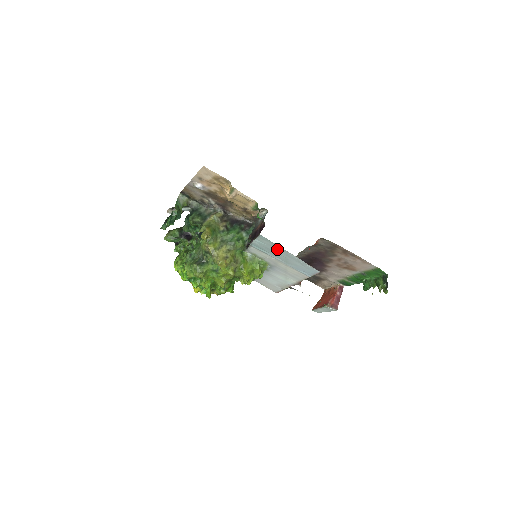
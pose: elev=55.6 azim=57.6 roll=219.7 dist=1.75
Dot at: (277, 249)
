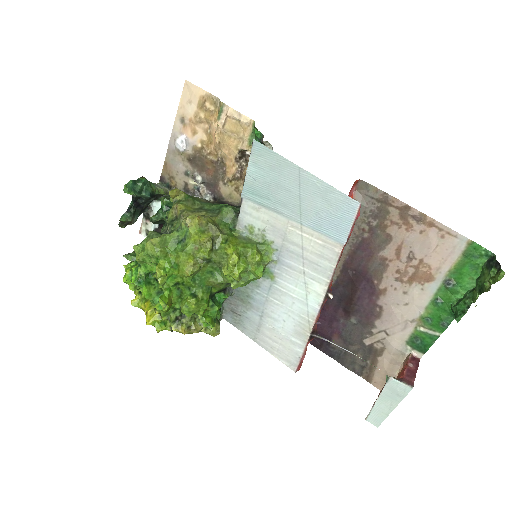
Dot at: (282, 173)
